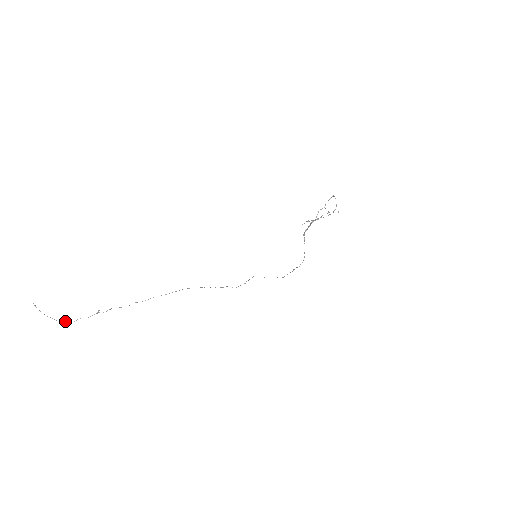
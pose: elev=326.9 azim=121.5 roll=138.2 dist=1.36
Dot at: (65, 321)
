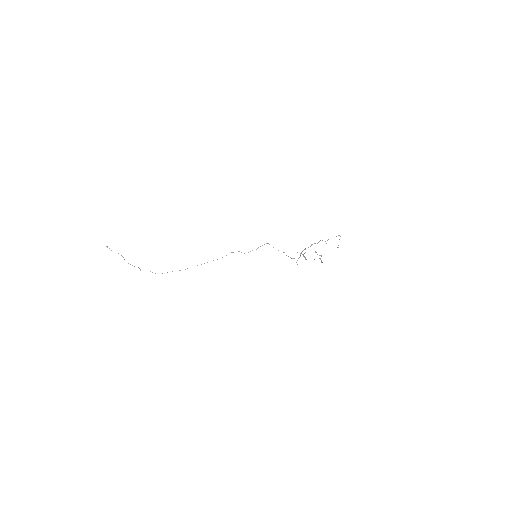
Dot at: occluded
